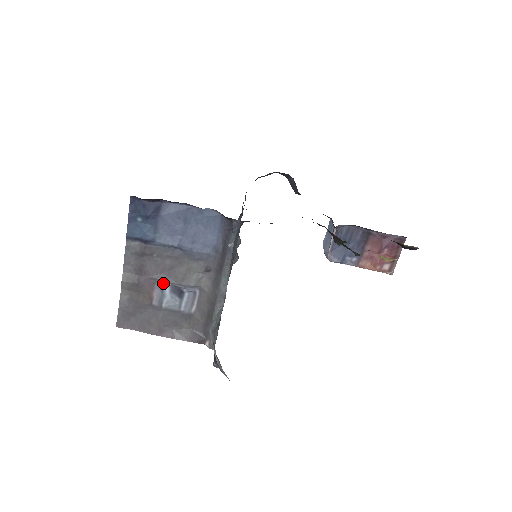
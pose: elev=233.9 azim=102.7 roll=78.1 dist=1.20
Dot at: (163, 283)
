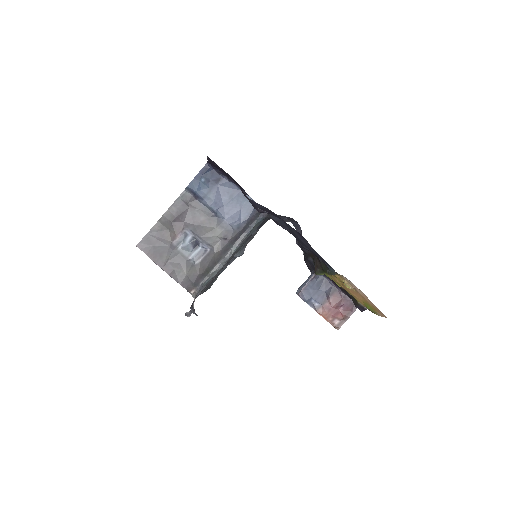
Dot at: (190, 231)
